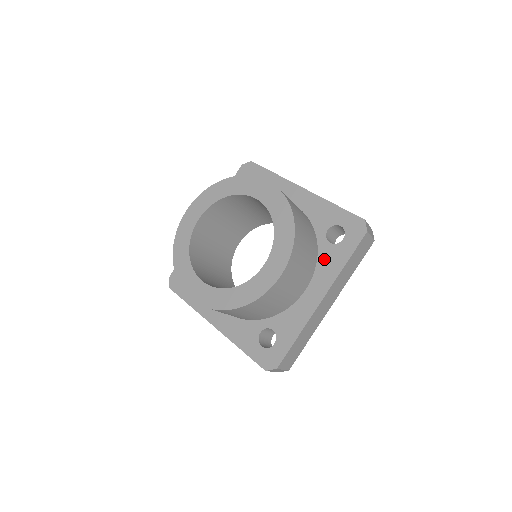
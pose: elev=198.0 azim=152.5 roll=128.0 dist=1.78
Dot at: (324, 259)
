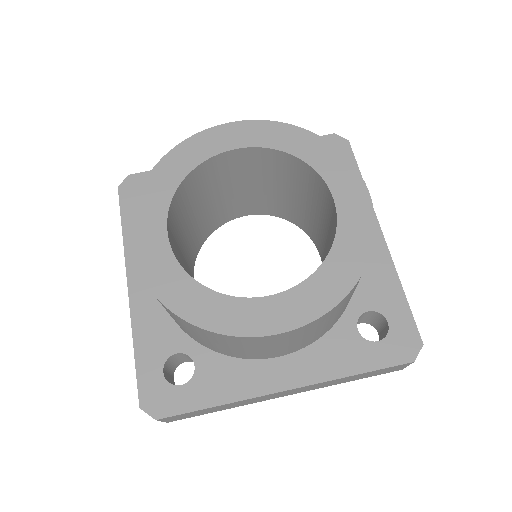
Dot at: occluded
